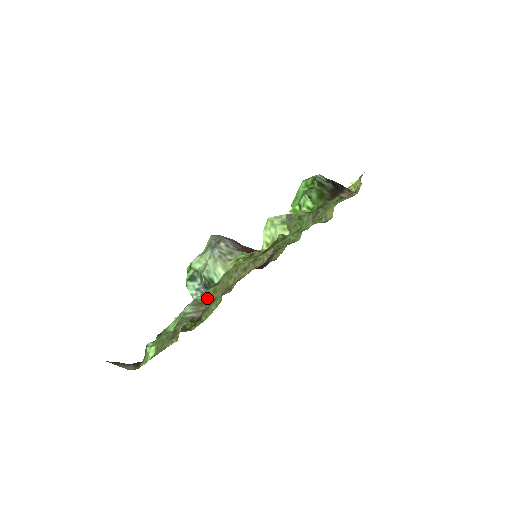
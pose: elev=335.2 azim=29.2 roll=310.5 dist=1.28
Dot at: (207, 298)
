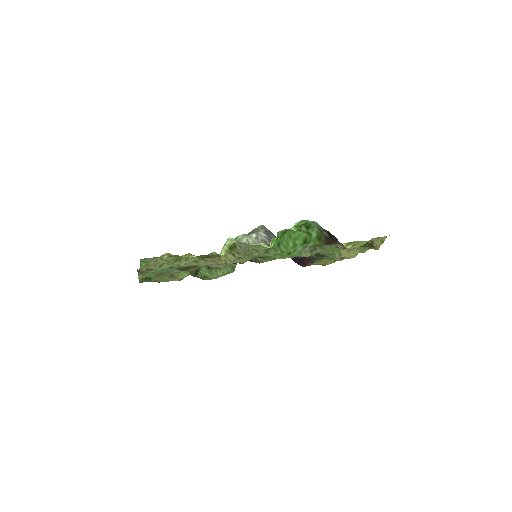
Dot at: (141, 266)
